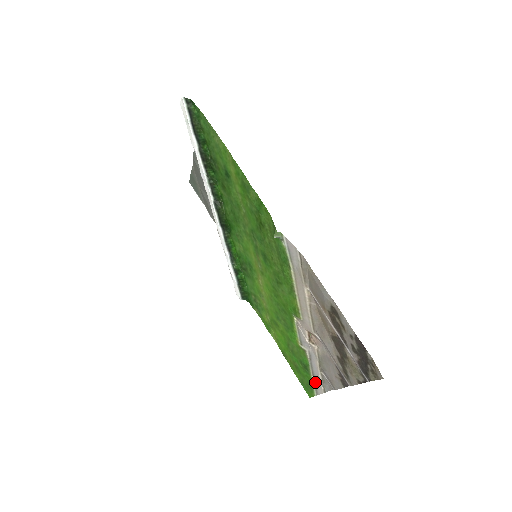
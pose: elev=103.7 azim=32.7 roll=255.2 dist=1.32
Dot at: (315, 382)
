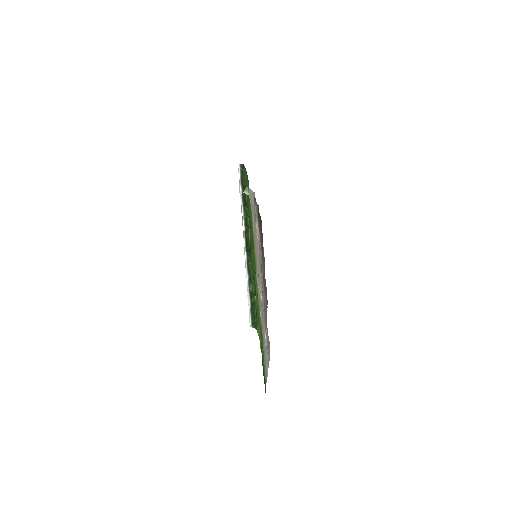
Dot at: (265, 357)
